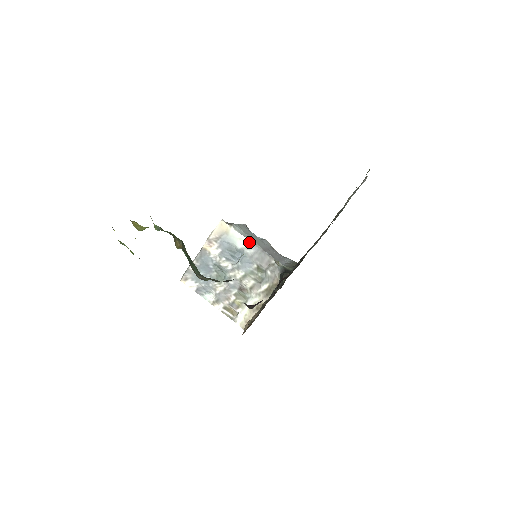
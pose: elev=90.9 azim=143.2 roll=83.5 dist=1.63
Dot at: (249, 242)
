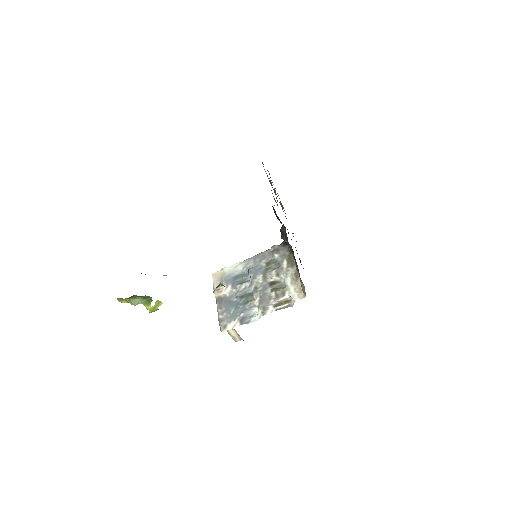
Dot at: (244, 261)
